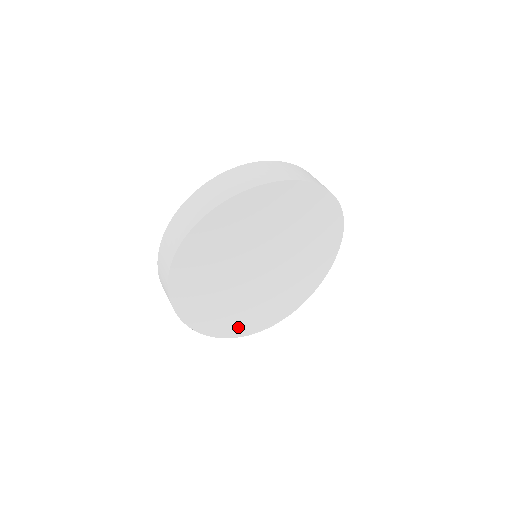
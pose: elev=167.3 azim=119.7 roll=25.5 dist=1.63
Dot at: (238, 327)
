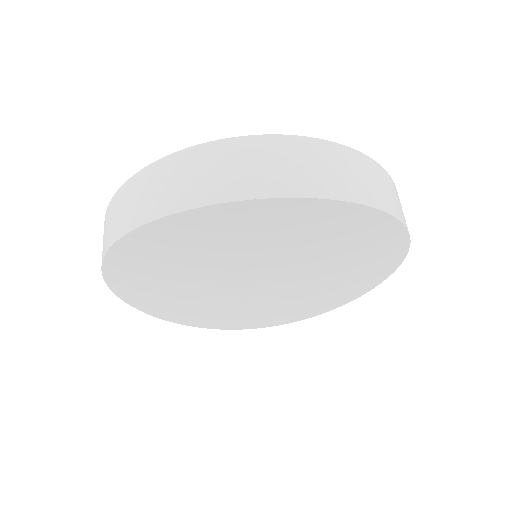
Dot at: (236, 323)
